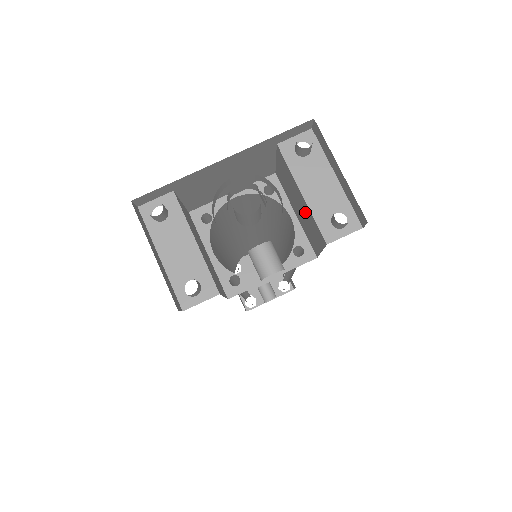
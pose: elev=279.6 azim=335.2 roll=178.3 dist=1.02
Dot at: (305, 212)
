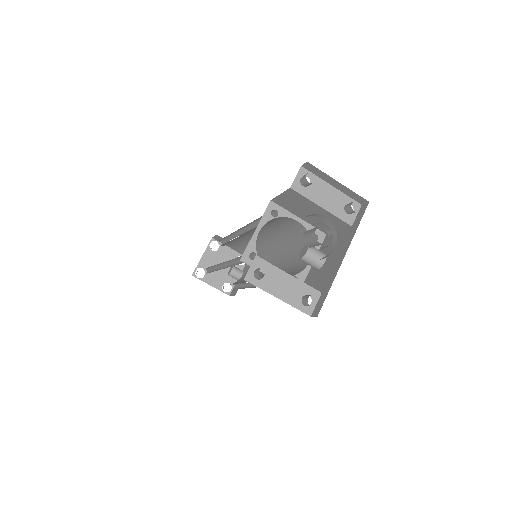
Dot at: occluded
